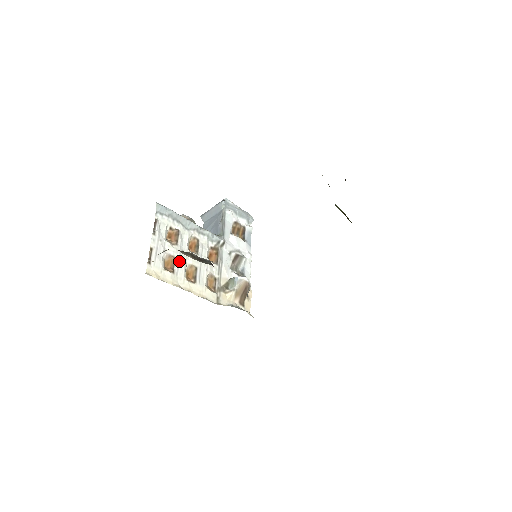
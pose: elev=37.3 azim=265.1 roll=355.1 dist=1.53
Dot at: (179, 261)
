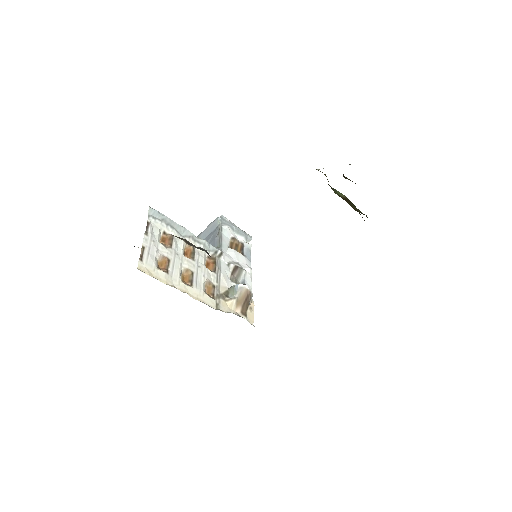
Dot at: (174, 263)
